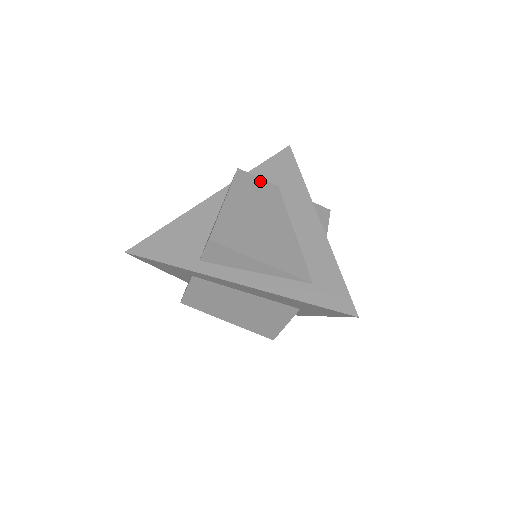
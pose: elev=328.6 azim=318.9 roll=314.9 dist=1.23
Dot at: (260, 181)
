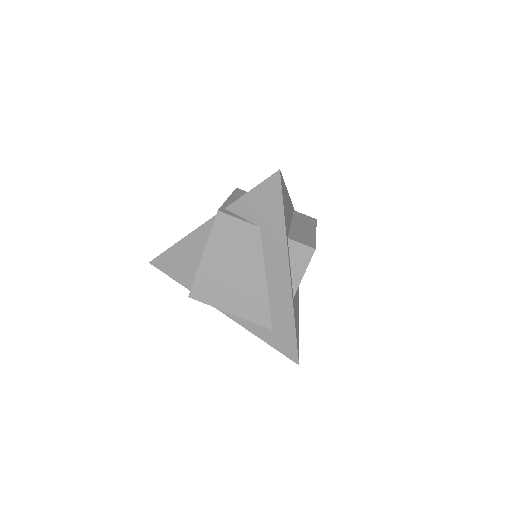
Dot at: (240, 224)
